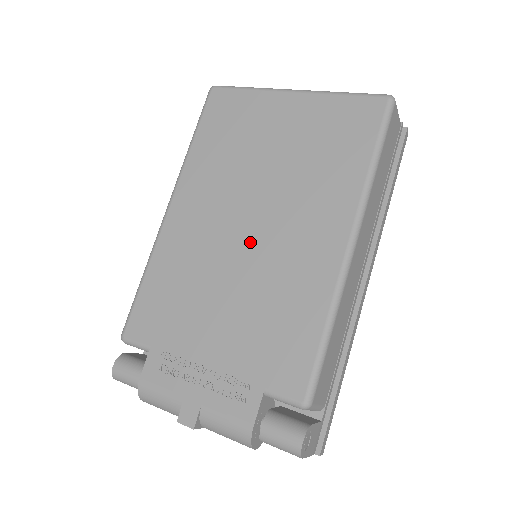
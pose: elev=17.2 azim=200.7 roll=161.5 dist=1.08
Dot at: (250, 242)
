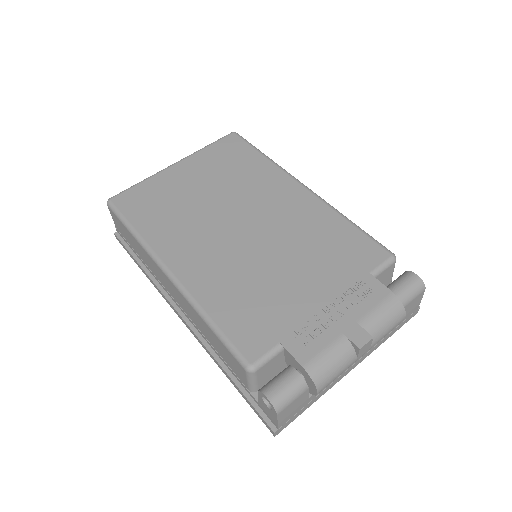
Dot at: (255, 232)
